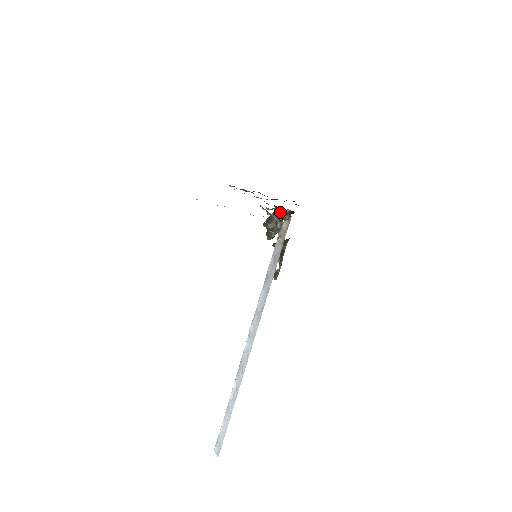
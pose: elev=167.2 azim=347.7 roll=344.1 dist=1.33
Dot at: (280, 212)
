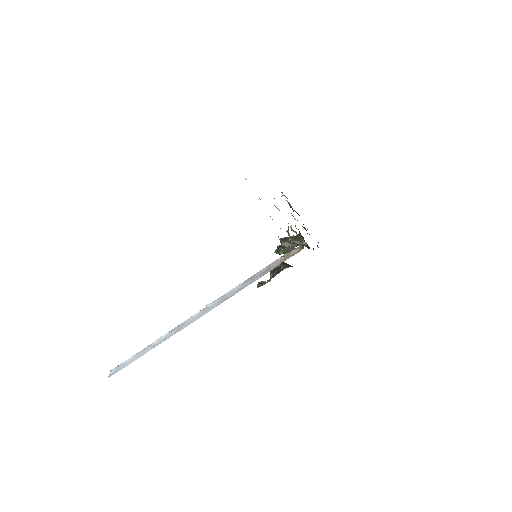
Dot at: (300, 239)
